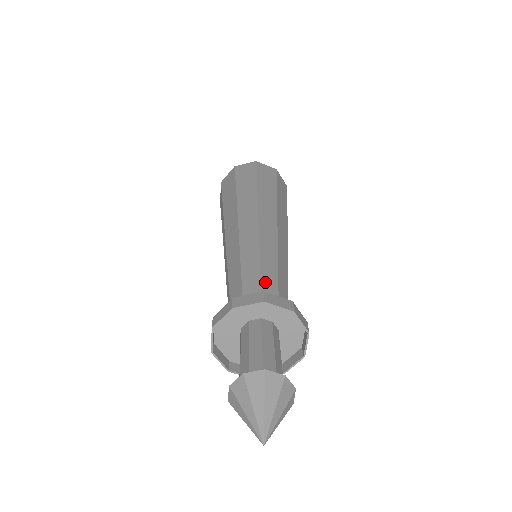
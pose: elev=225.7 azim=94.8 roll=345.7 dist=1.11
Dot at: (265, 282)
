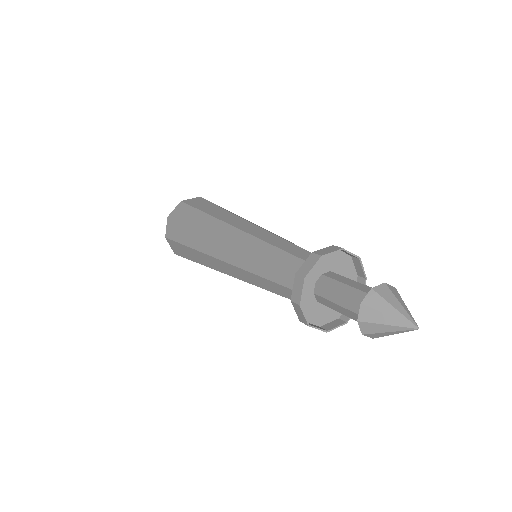
Dot at: occluded
